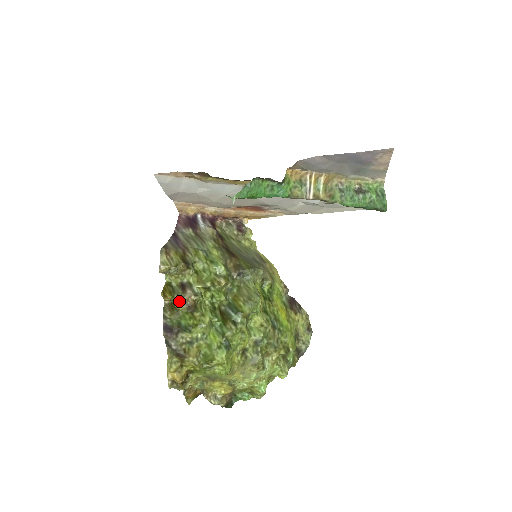
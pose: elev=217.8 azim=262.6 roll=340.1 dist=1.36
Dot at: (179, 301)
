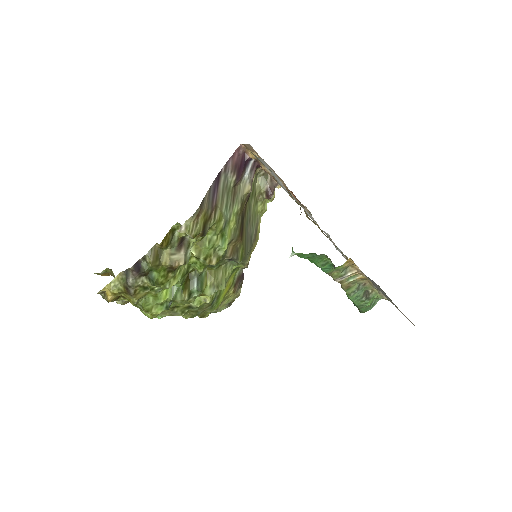
Dot at: (168, 256)
